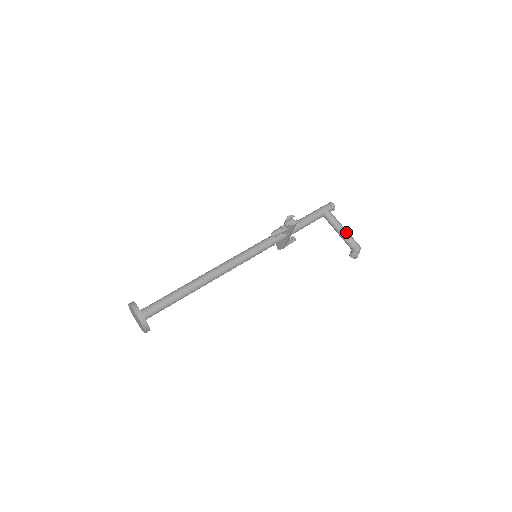
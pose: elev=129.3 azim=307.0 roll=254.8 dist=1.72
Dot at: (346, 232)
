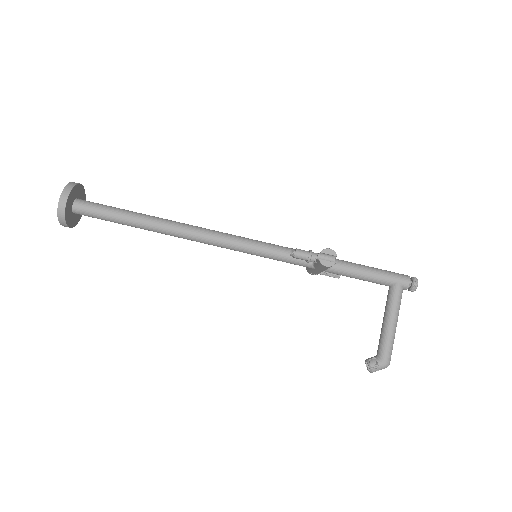
Dot at: (391, 332)
